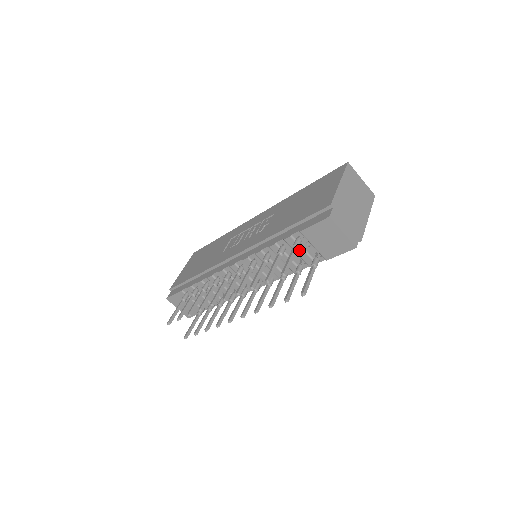
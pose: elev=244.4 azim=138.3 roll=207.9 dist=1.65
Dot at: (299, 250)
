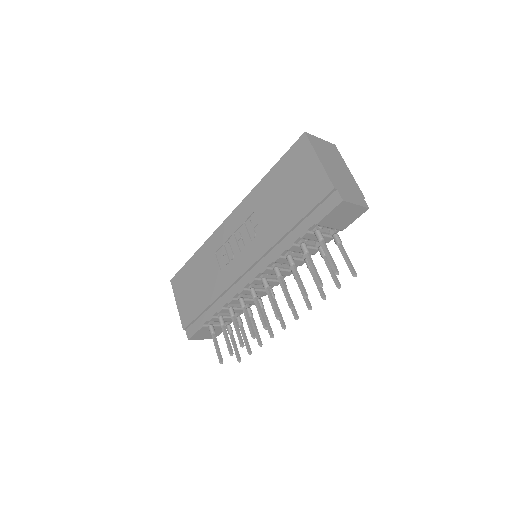
Dot at: occluded
